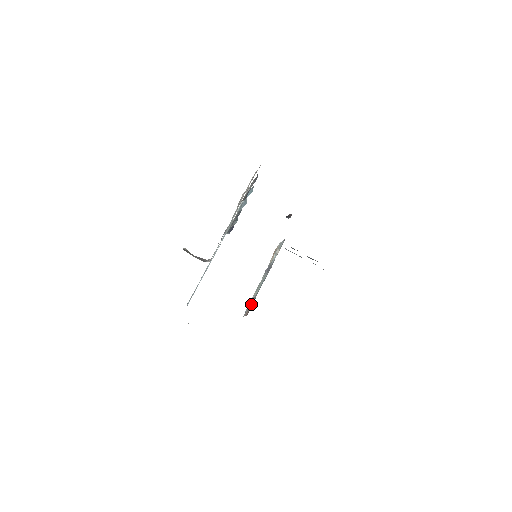
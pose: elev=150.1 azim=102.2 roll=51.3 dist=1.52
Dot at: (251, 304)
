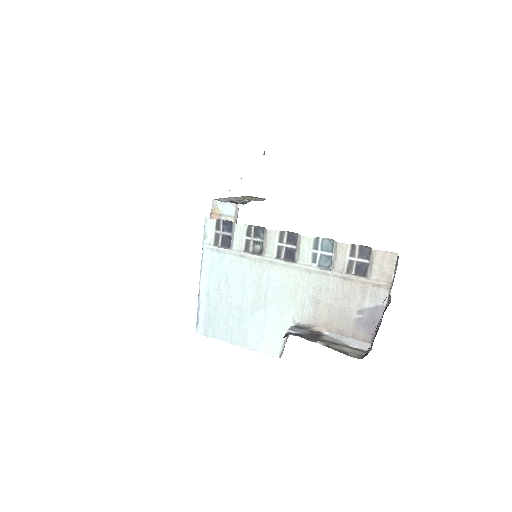
Dot at: occluded
